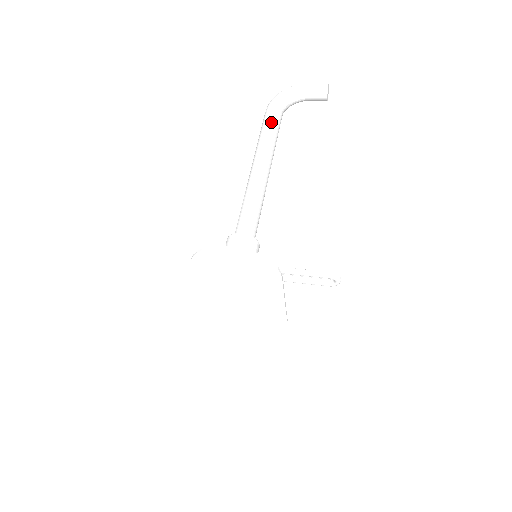
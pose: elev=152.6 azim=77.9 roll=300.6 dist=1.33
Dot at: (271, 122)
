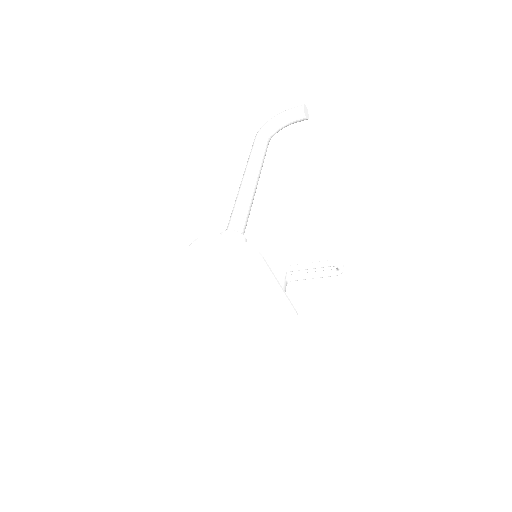
Dot at: (256, 146)
